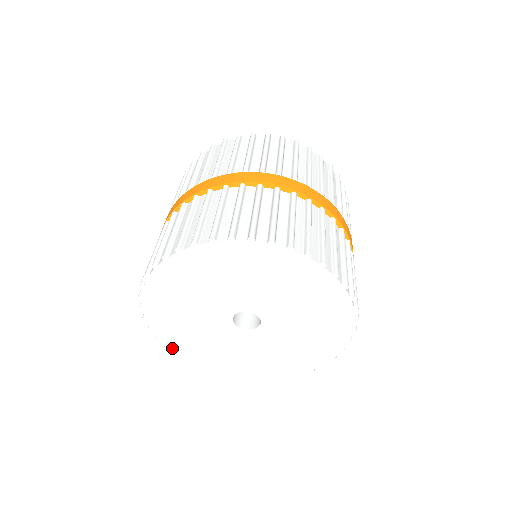
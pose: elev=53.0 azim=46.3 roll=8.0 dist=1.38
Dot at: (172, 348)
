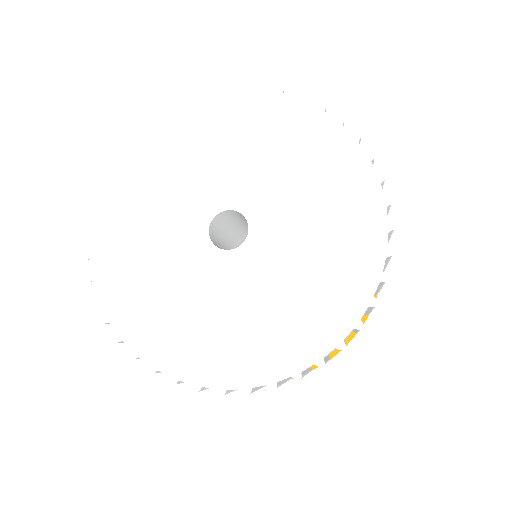
Dot at: (226, 382)
